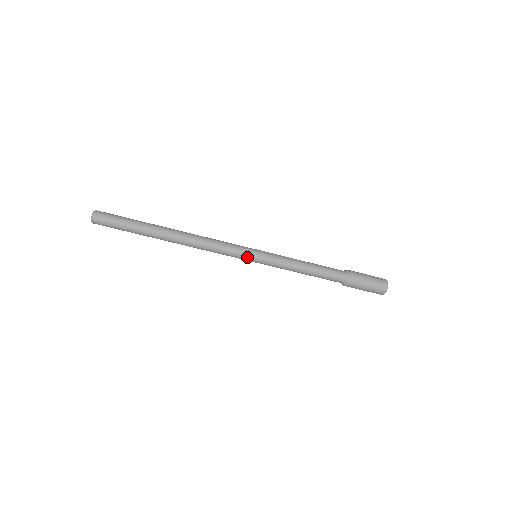
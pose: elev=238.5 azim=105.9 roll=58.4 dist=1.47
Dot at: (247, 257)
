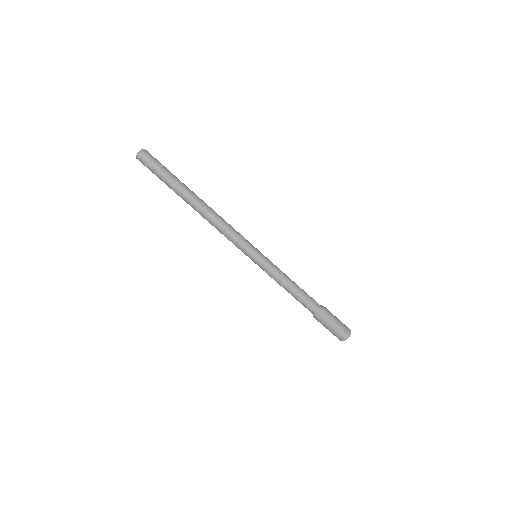
Dot at: (253, 248)
